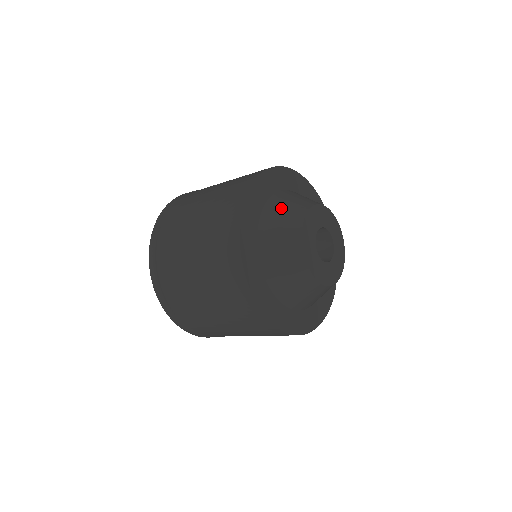
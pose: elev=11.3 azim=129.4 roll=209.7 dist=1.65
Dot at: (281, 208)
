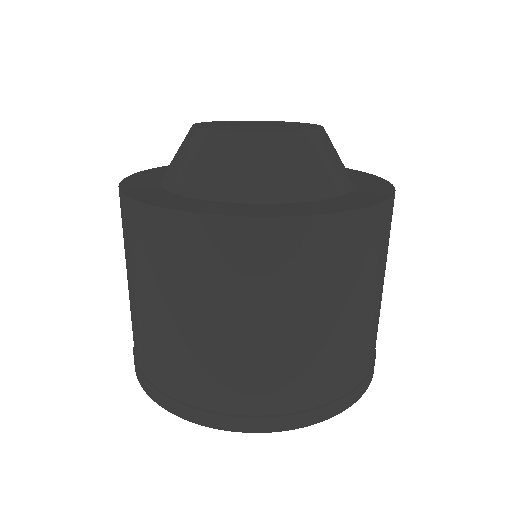
Dot at: occluded
